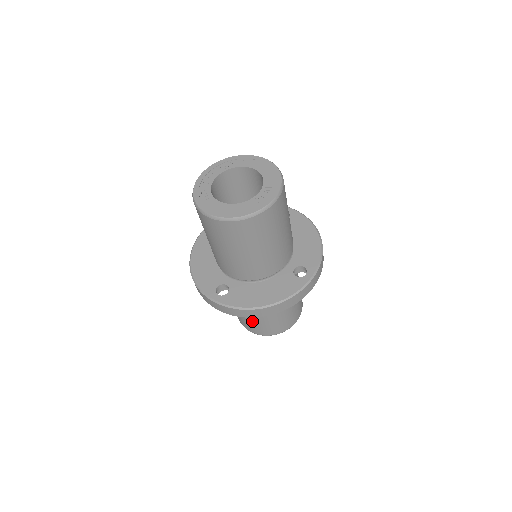
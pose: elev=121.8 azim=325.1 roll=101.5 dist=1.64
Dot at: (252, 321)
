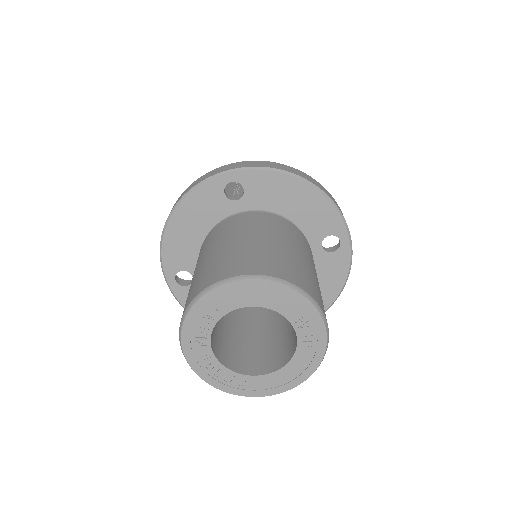
Dot at: occluded
